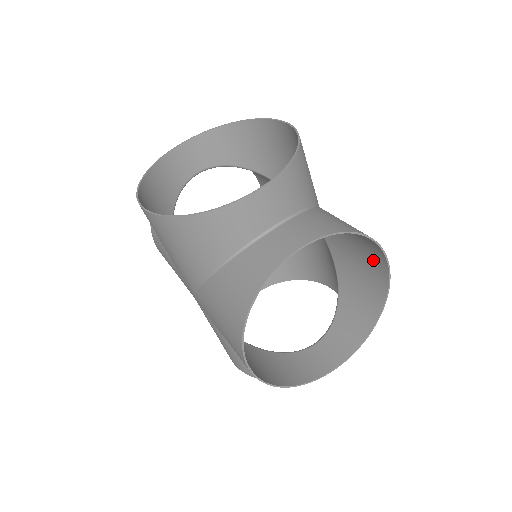
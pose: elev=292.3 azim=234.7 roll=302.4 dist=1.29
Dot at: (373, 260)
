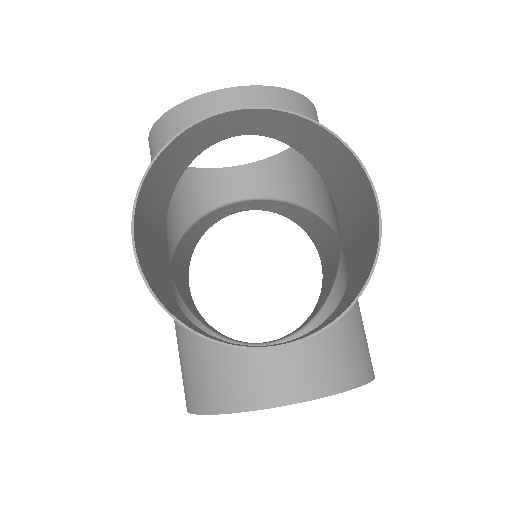
Dot at: occluded
